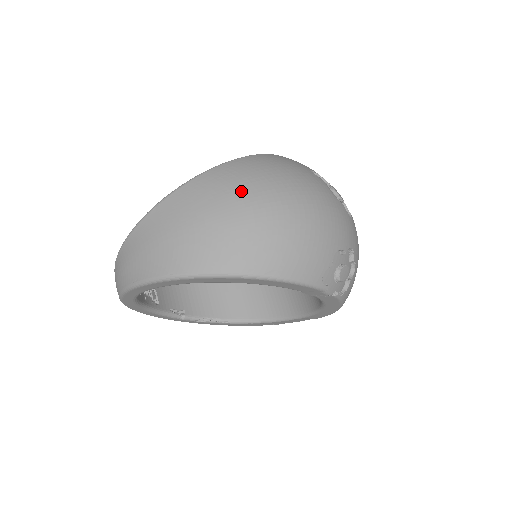
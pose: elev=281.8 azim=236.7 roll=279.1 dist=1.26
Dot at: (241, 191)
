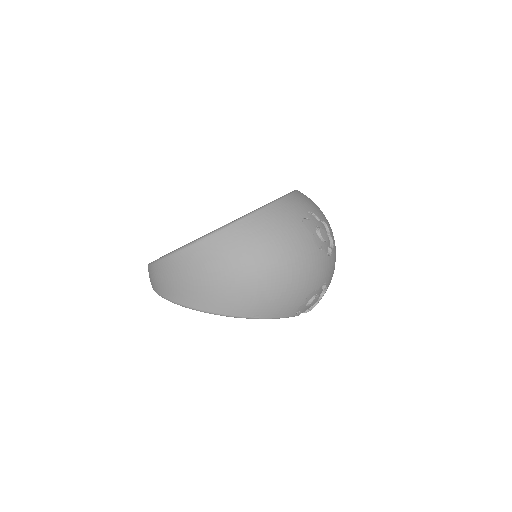
Dot at: (241, 259)
